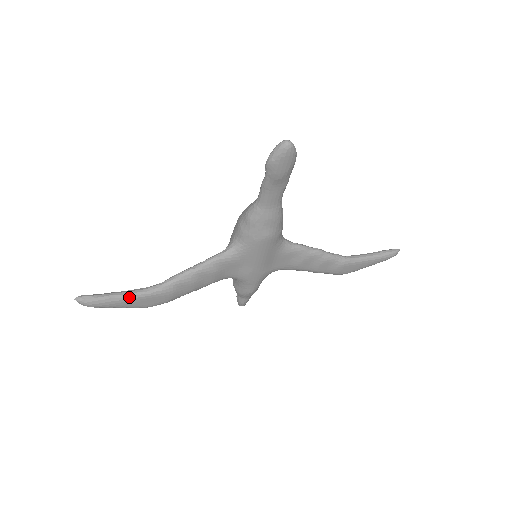
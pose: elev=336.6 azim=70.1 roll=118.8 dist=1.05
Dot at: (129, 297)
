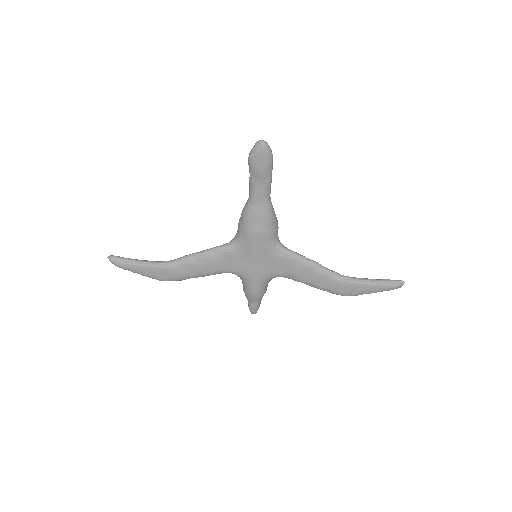
Dot at: (146, 265)
